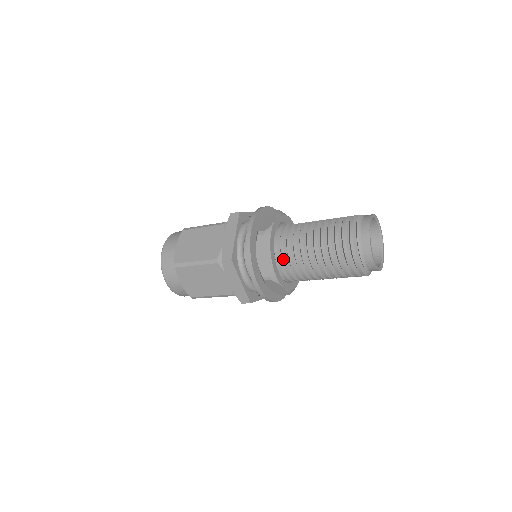
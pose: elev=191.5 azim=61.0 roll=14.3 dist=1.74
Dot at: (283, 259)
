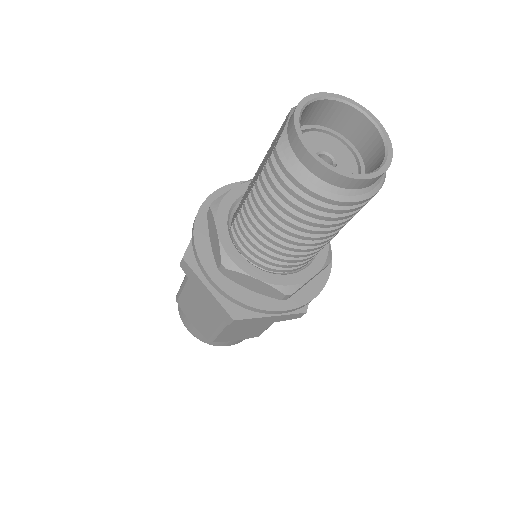
Dot at: (275, 265)
